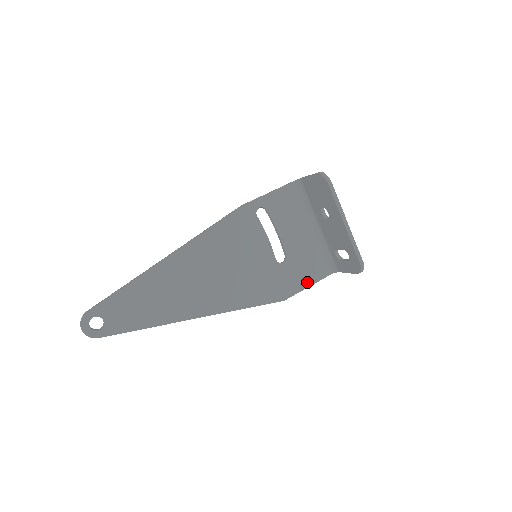
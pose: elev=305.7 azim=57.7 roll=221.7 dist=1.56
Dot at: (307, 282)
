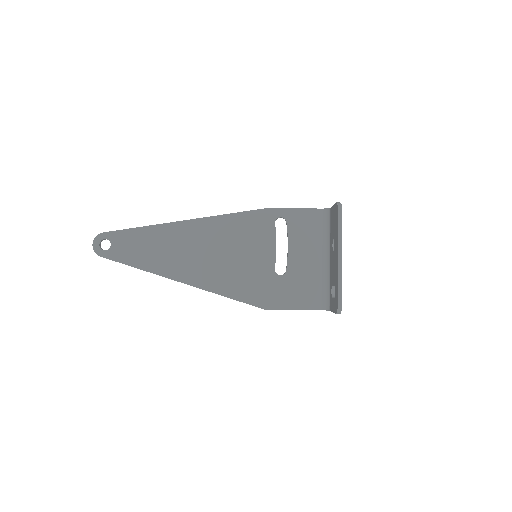
Dot at: (295, 305)
